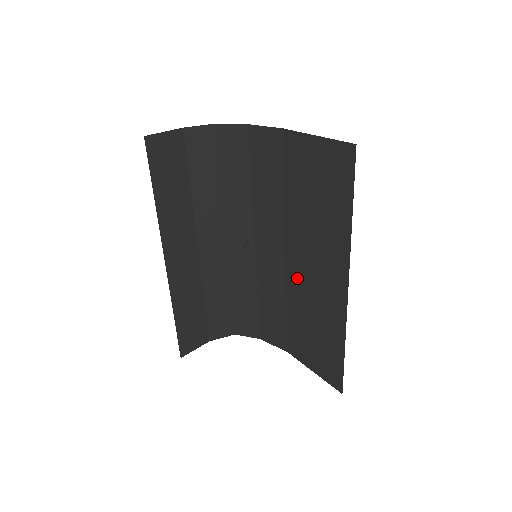
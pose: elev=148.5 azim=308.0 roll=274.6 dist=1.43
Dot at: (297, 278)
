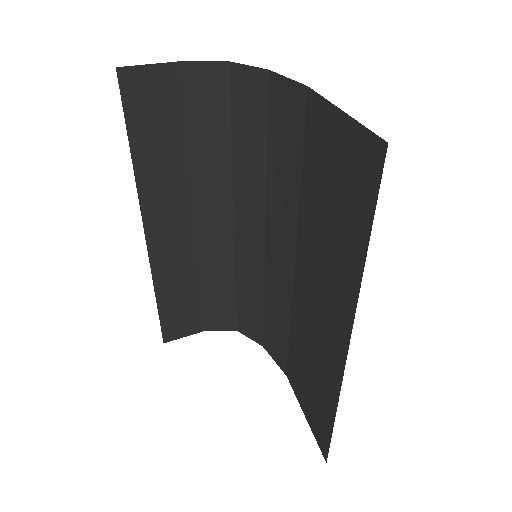
Dot at: (302, 300)
